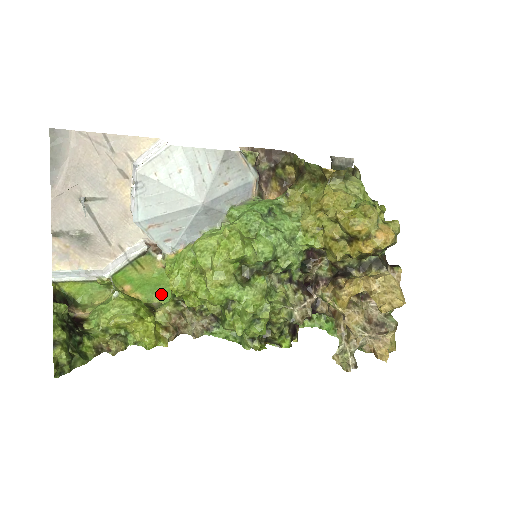
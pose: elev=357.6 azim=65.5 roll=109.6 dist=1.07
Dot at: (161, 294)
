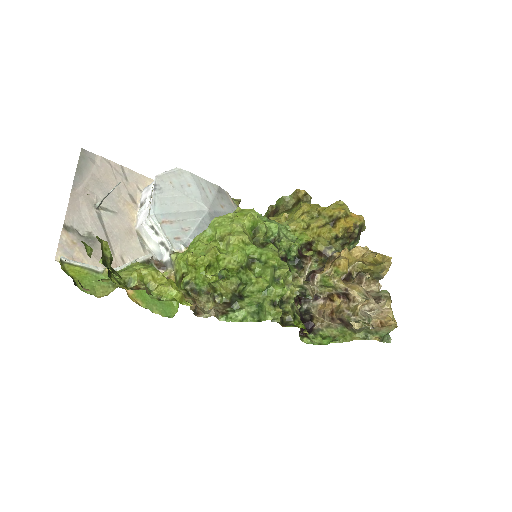
Dot at: (161, 307)
